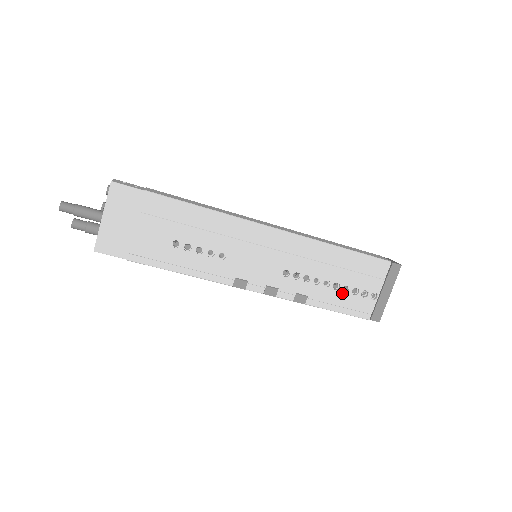
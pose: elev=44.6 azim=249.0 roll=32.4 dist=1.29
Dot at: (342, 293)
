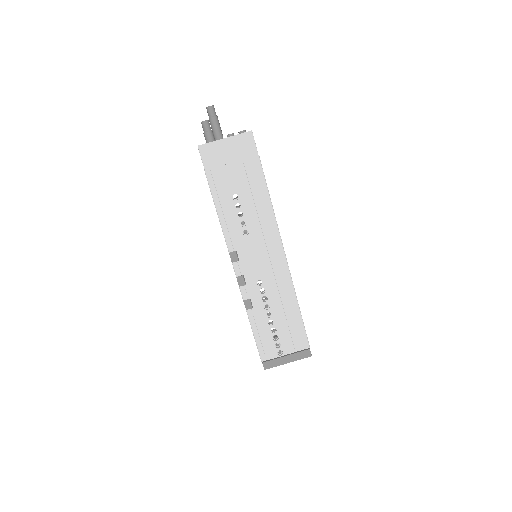
Dot at: (269, 330)
